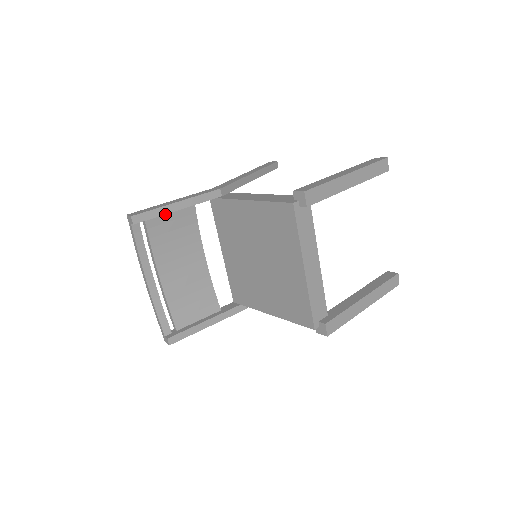
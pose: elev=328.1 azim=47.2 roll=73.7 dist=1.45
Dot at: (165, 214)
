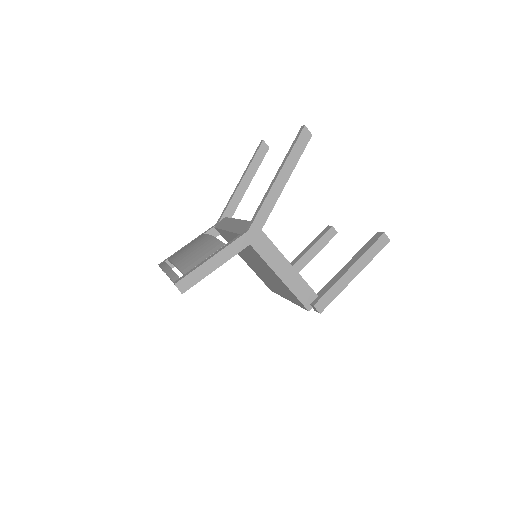
Dot at: occluded
